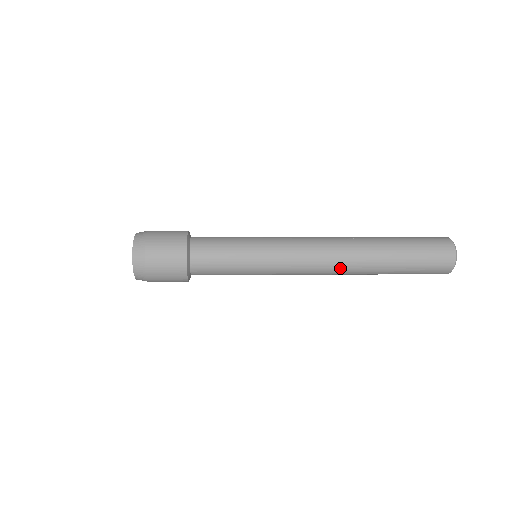
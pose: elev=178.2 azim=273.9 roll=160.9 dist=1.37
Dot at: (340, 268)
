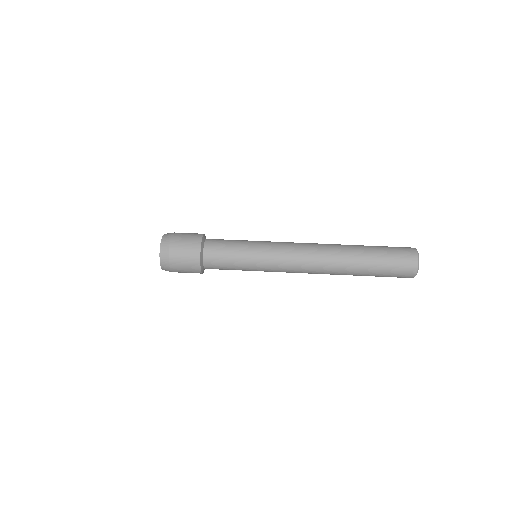
Dot at: (322, 270)
